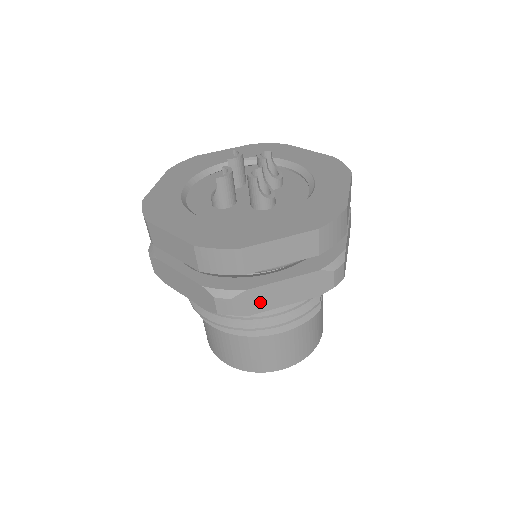
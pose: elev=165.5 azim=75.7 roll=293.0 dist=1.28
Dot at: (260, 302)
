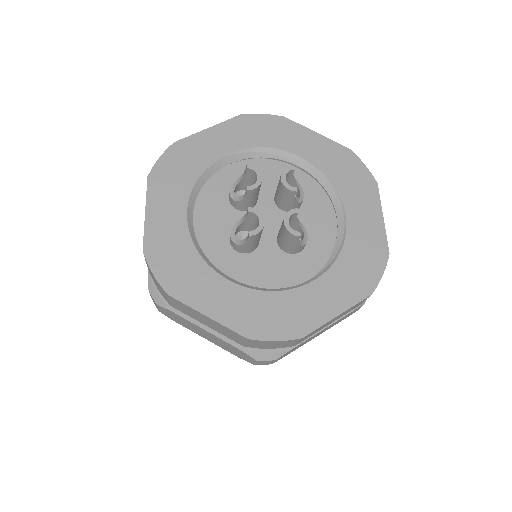
Dot at: (296, 348)
